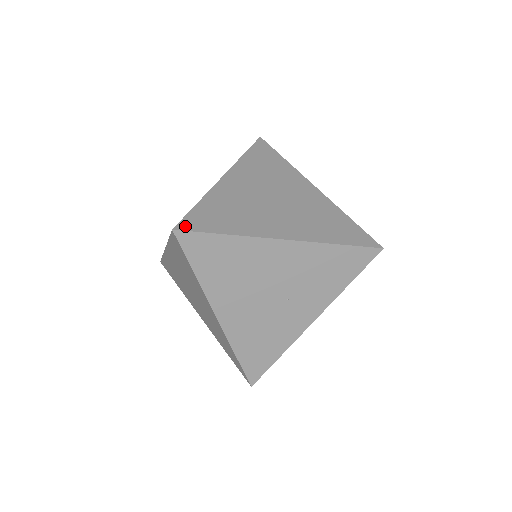
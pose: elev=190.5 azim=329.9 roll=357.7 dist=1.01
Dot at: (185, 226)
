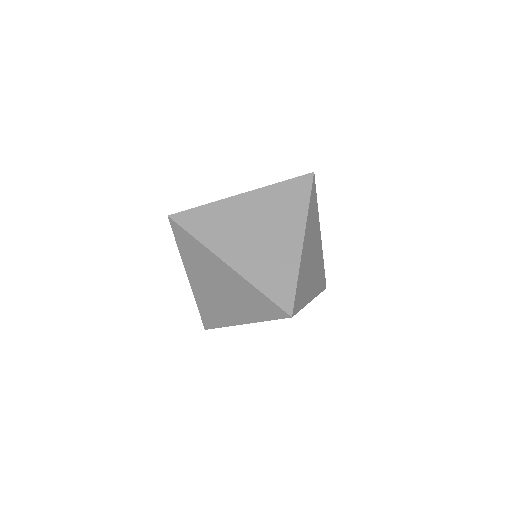
Dot at: (288, 308)
